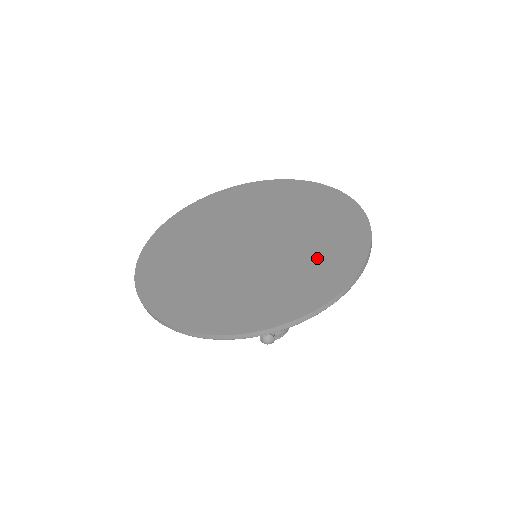
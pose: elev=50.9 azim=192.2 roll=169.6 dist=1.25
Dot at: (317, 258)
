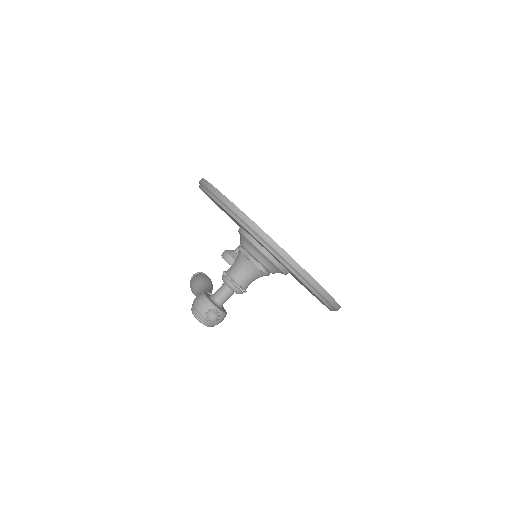
Dot at: occluded
